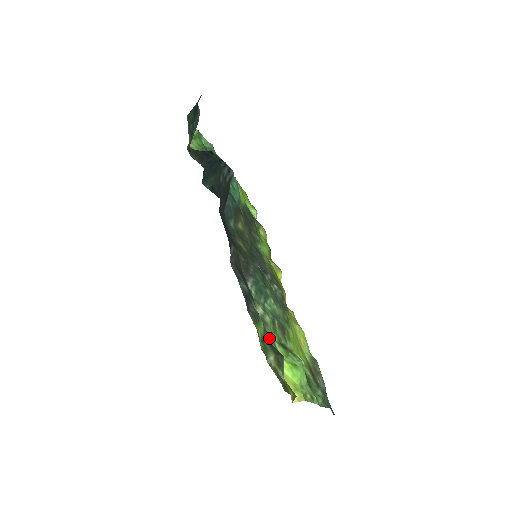
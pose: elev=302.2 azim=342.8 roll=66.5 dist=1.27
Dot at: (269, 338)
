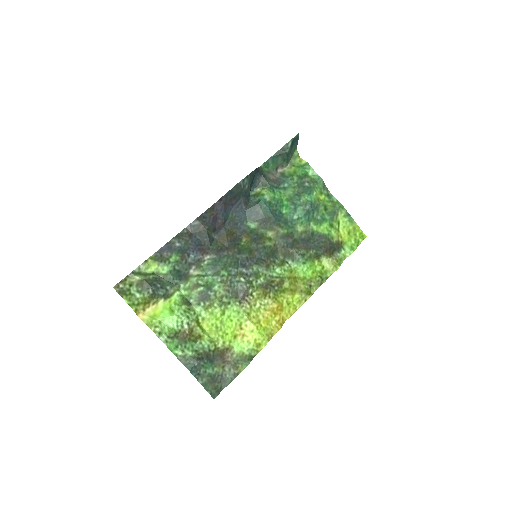
Dot at: (174, 284)
